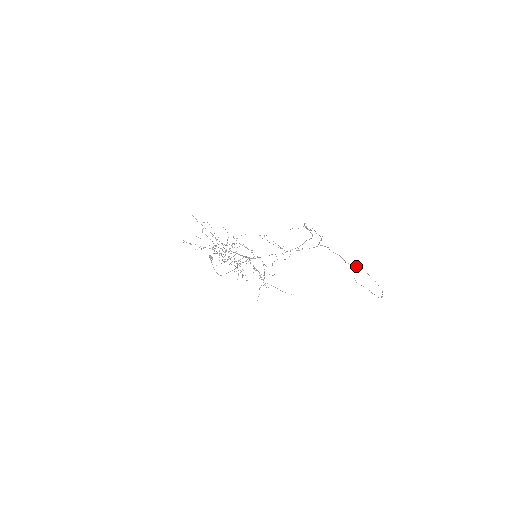
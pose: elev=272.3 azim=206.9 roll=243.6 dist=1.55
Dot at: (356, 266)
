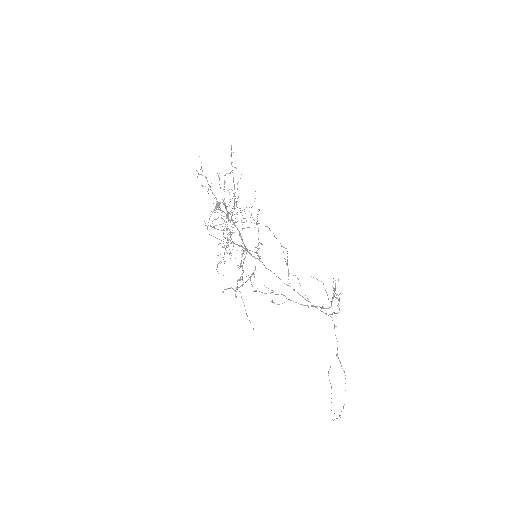
Dot at: occluded
